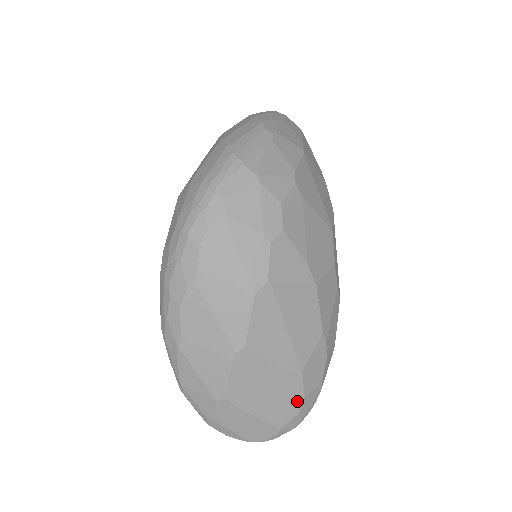
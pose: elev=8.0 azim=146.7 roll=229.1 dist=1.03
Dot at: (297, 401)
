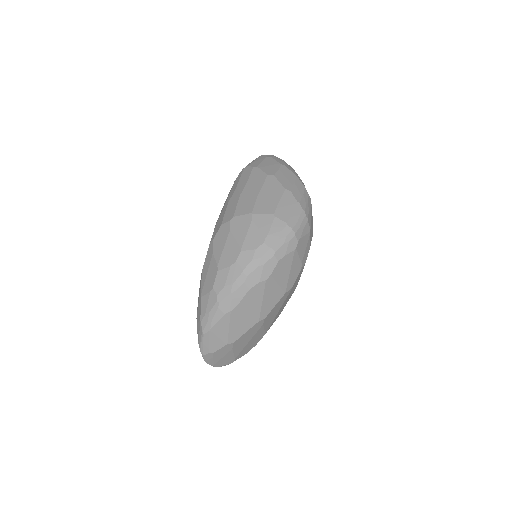
Dot at: (252, 347)
